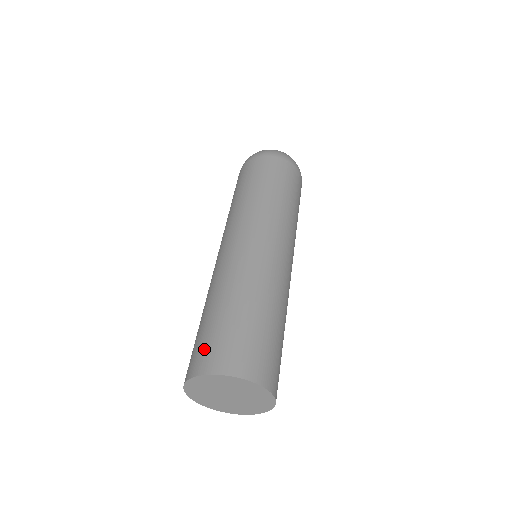
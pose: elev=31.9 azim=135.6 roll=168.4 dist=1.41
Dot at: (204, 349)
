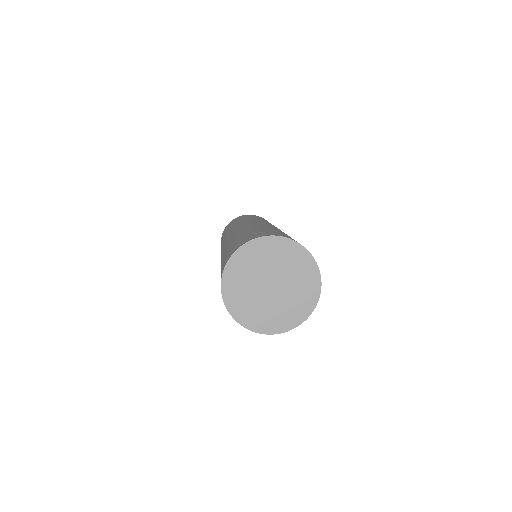
Dot at: occluded
